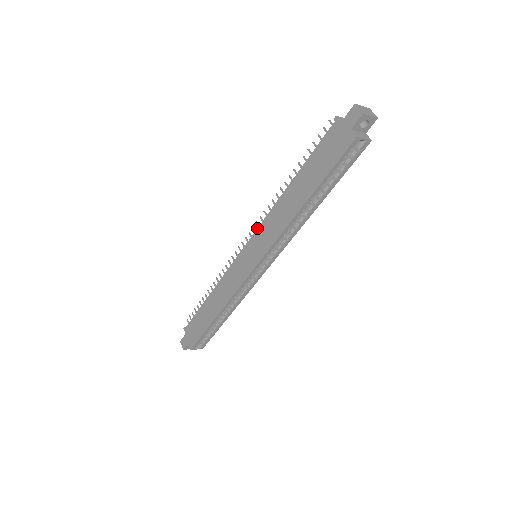
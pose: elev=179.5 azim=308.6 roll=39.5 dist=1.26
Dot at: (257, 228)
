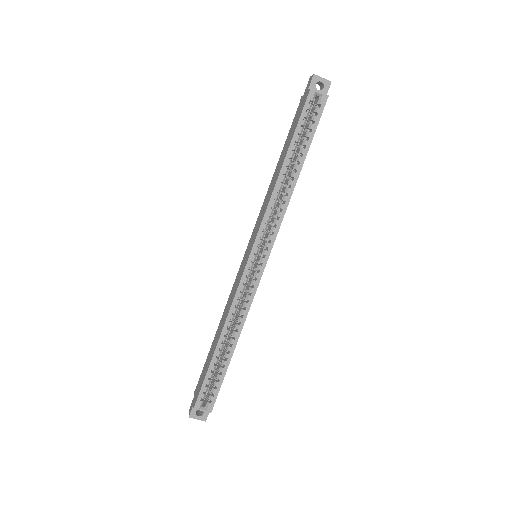
Dot at: (255, 225)
